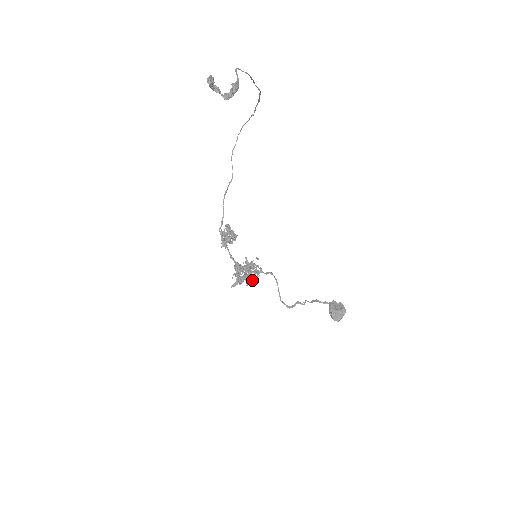
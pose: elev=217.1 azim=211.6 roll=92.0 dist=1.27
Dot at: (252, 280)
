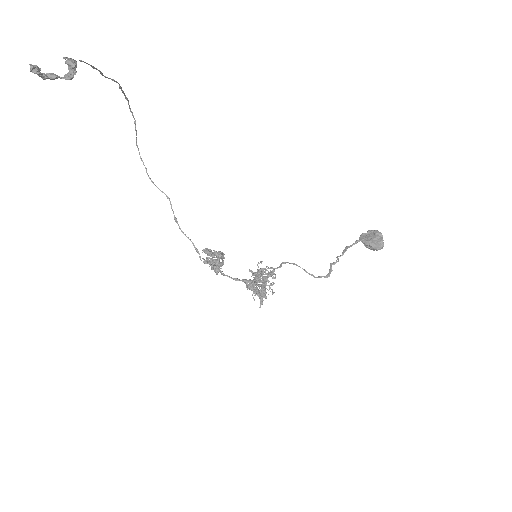
Dot at: (273, 284)
